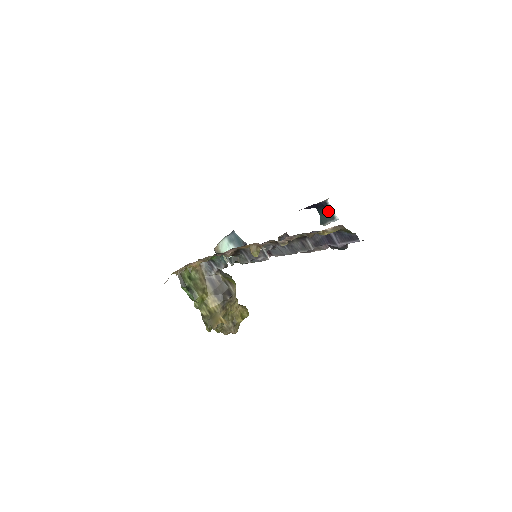
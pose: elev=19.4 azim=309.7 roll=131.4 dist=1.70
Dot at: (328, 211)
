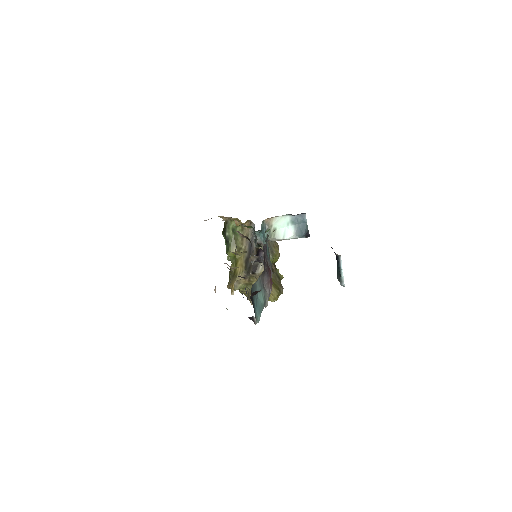
Dot at: (339, 268)
